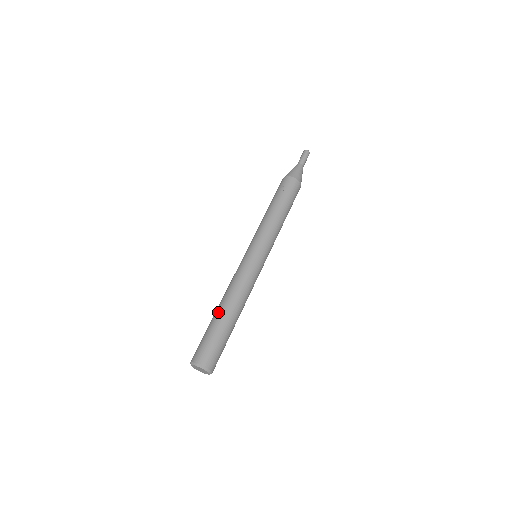
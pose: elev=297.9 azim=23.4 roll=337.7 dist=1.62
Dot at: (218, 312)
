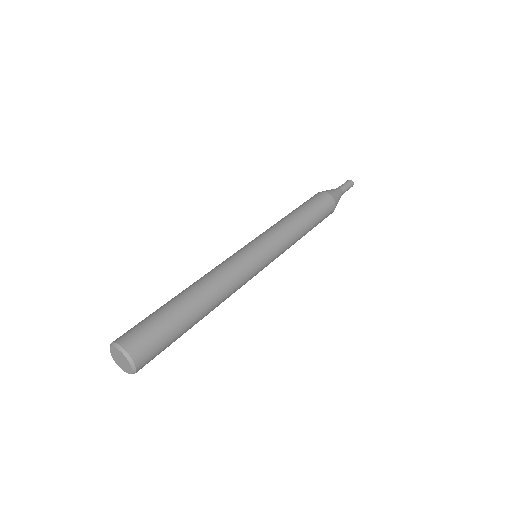
Dot at: occluded
